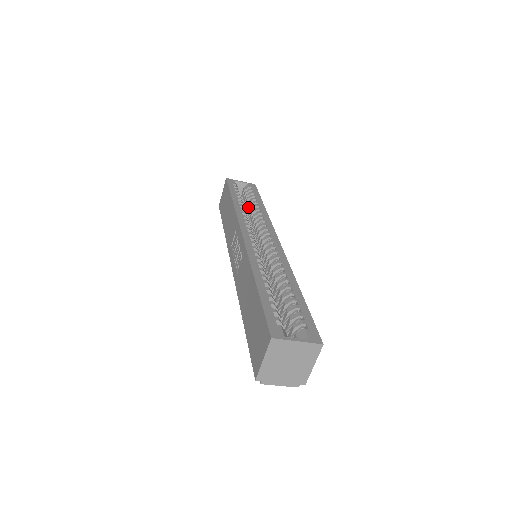
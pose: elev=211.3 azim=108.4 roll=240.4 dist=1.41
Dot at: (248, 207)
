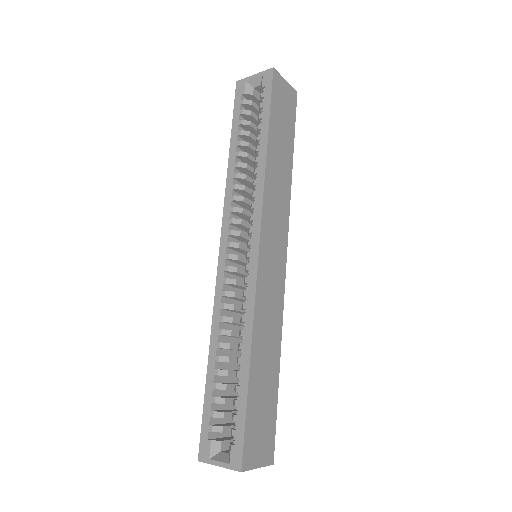
Dot at: occluded
